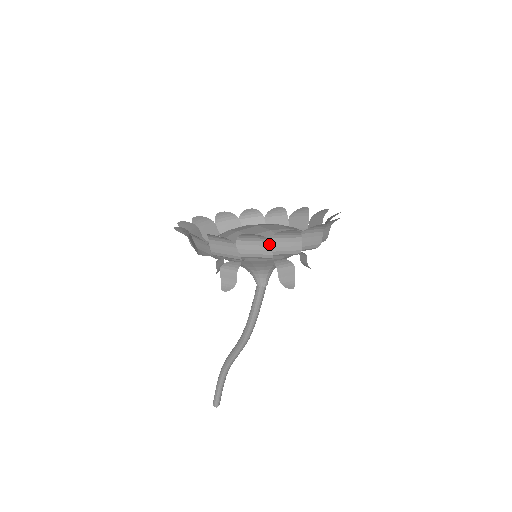
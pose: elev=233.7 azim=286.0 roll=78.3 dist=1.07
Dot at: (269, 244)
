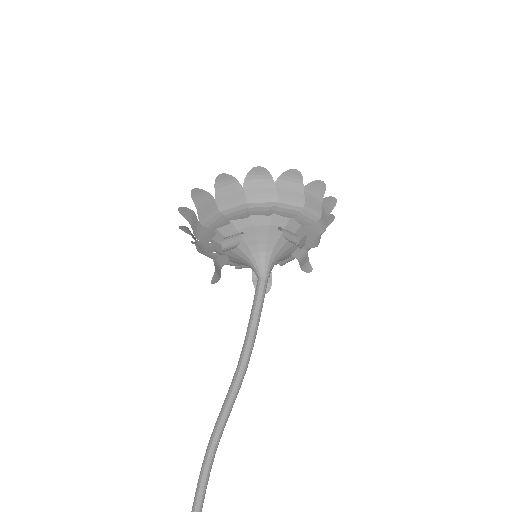
Dot at: (274, 186)
